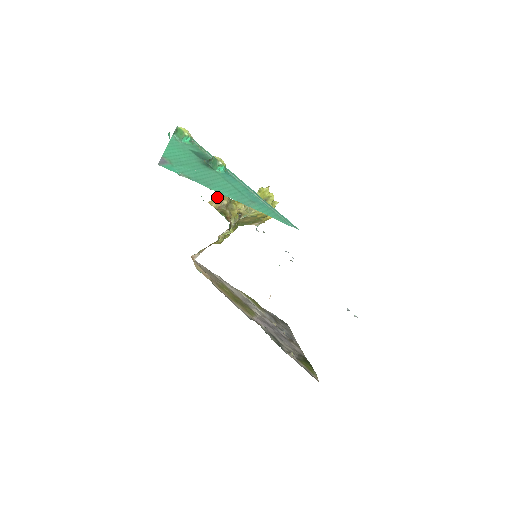
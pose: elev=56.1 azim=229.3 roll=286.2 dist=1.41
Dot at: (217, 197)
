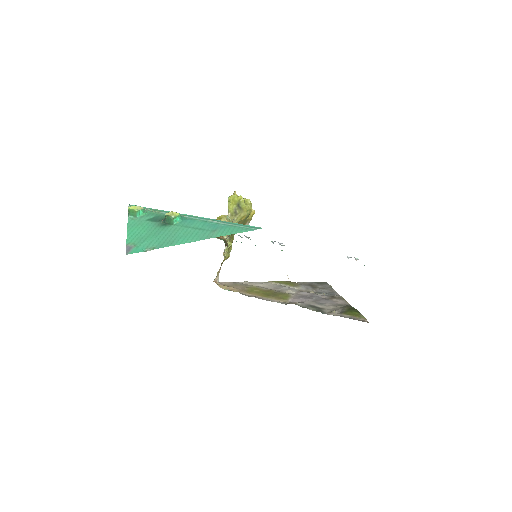
Dot at: occluded
